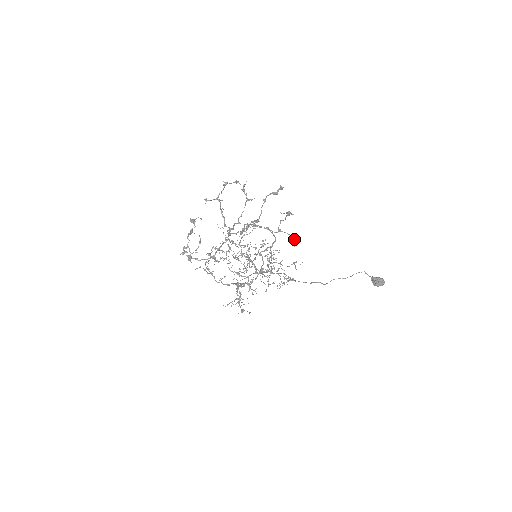
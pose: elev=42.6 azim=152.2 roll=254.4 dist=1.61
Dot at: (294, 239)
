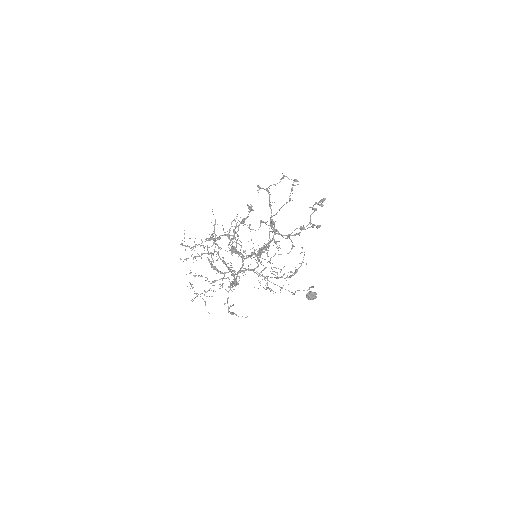
Dot at: occluded
